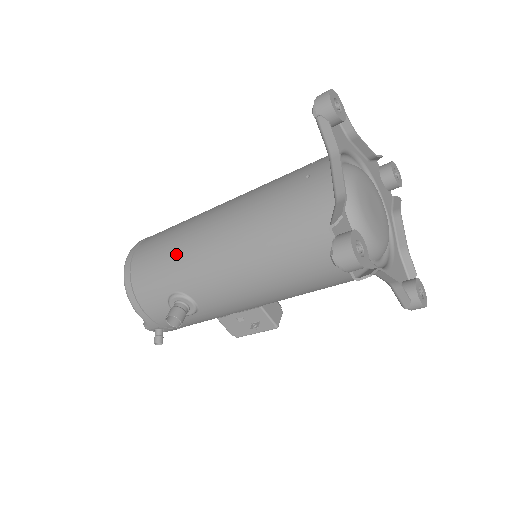
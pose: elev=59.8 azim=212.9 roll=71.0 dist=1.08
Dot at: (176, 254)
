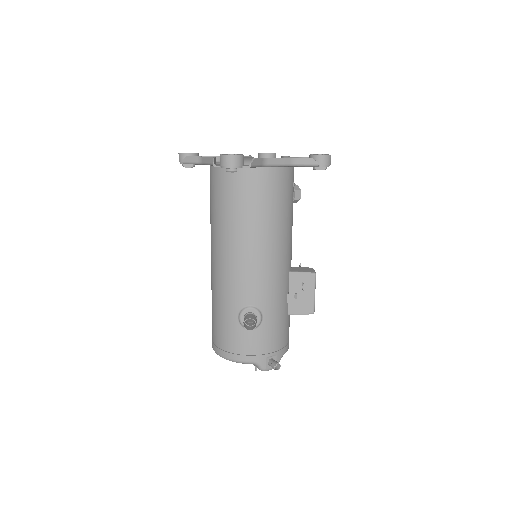
Dot at: (217, 299)
